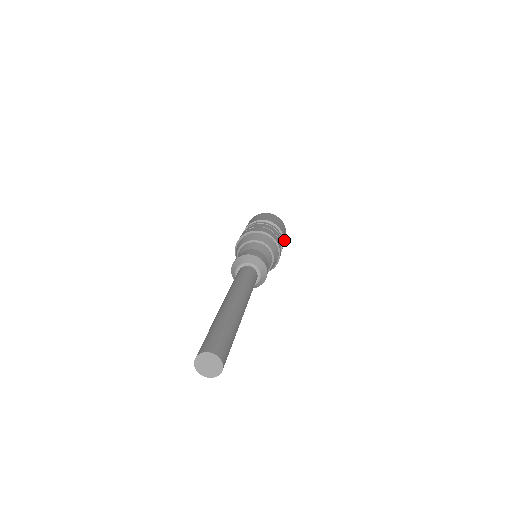
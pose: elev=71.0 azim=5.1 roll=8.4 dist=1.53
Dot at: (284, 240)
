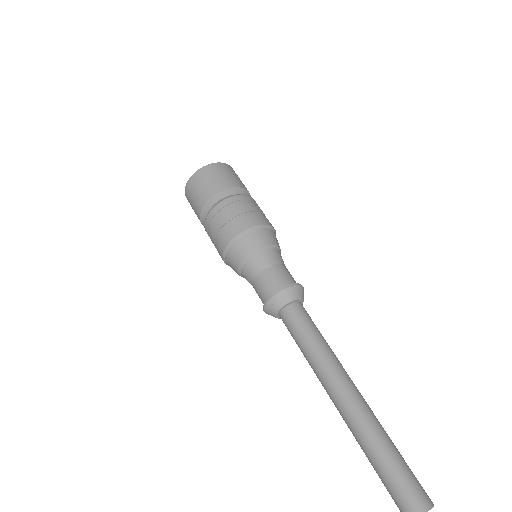
Dot at: occluded
